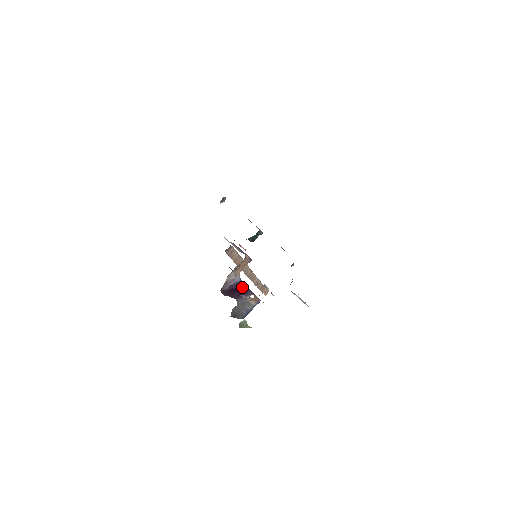
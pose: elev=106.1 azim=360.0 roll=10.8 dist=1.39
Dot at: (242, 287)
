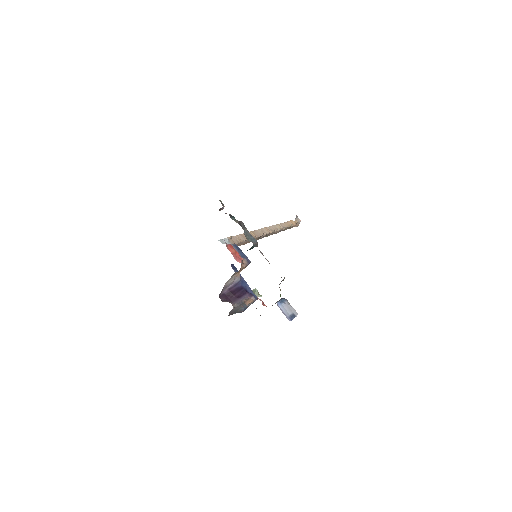
Dot at: (241, 288)
